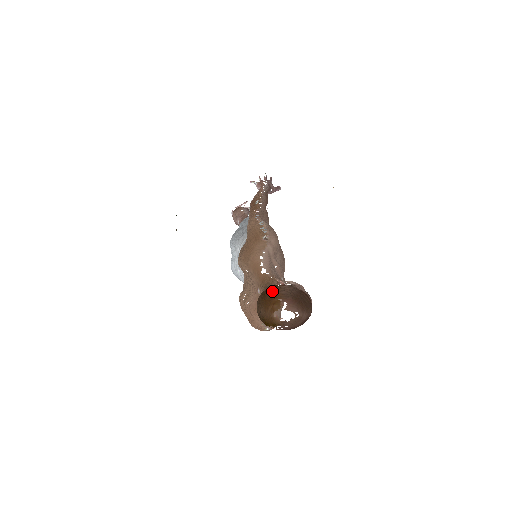
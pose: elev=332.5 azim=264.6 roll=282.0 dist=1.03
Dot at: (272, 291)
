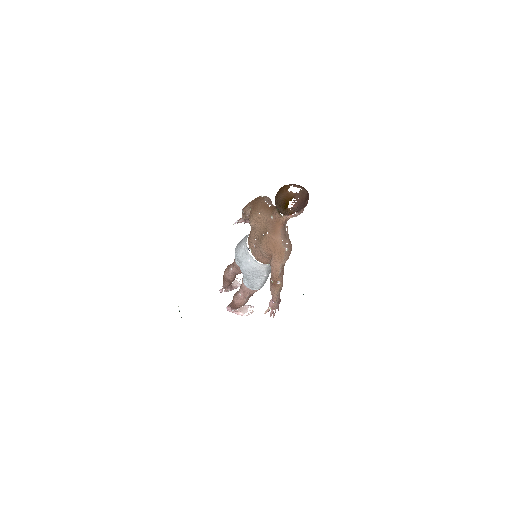
Dot at: (281, 187)
